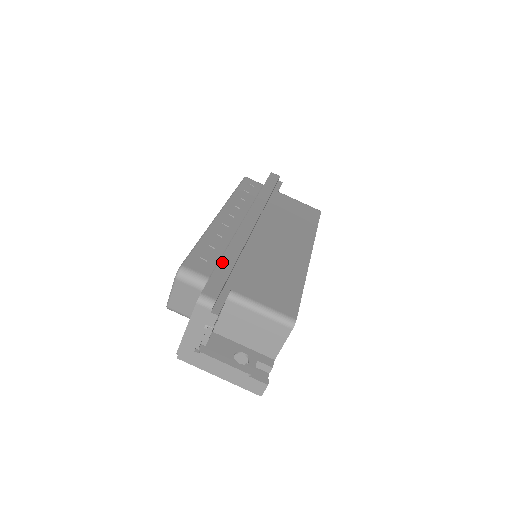
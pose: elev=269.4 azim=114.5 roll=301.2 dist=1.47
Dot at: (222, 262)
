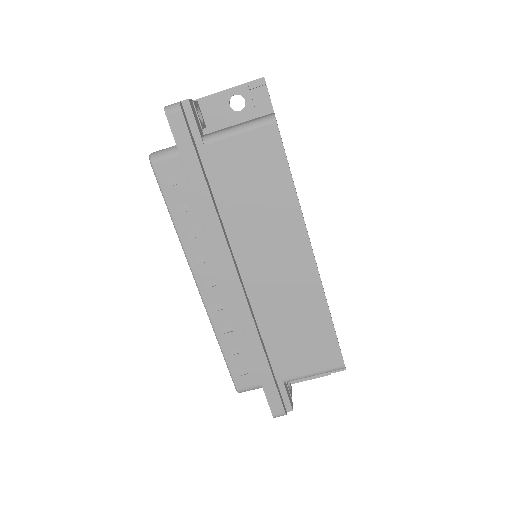
Dot at: (260, 373)
